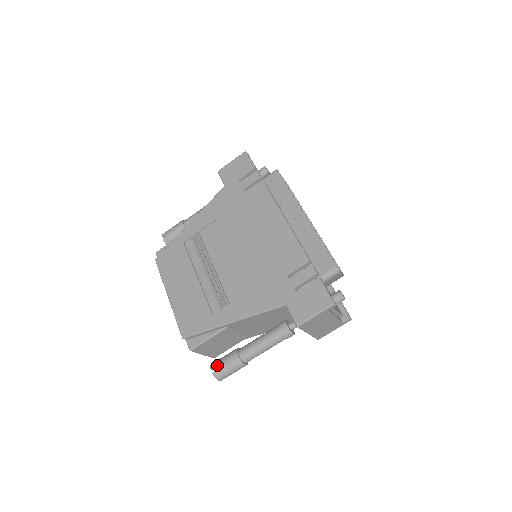
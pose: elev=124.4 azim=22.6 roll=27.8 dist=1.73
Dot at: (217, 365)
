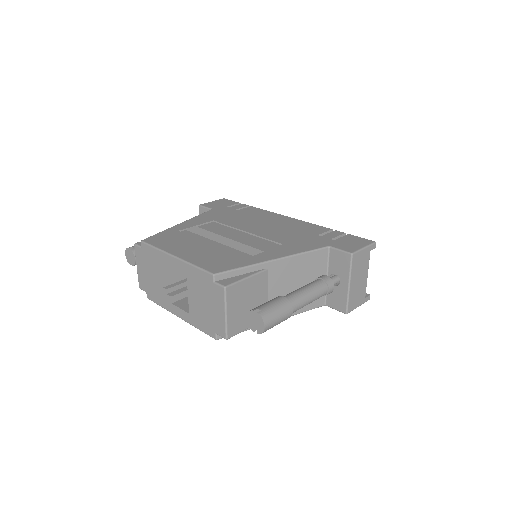
Dot at: (261, 306)
